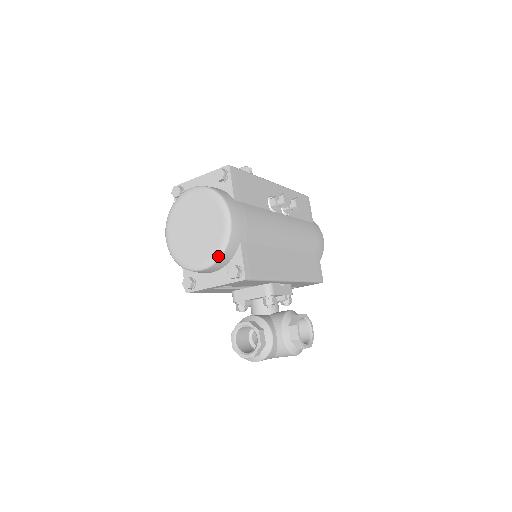
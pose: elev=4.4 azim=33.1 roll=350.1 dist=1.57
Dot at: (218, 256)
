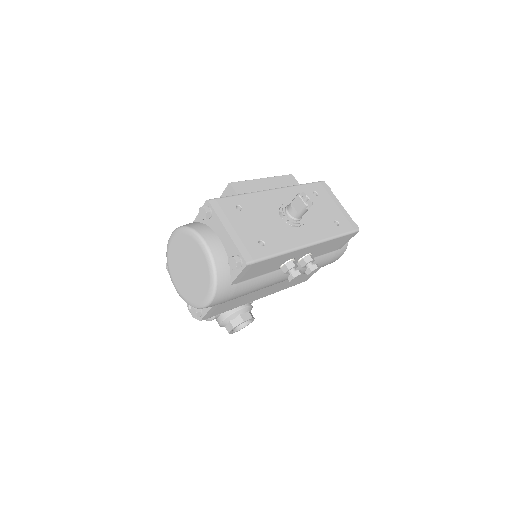
Dot at: (188, 304)
